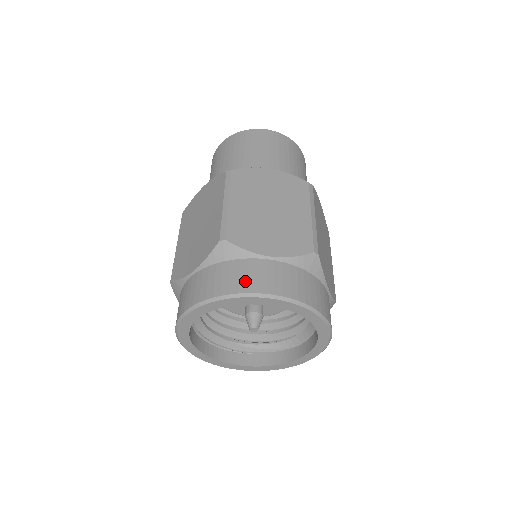
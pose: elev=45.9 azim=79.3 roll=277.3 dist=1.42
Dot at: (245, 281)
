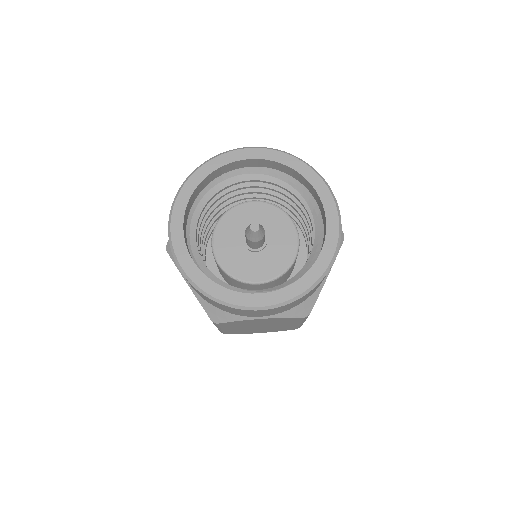
Dot at: occluded
